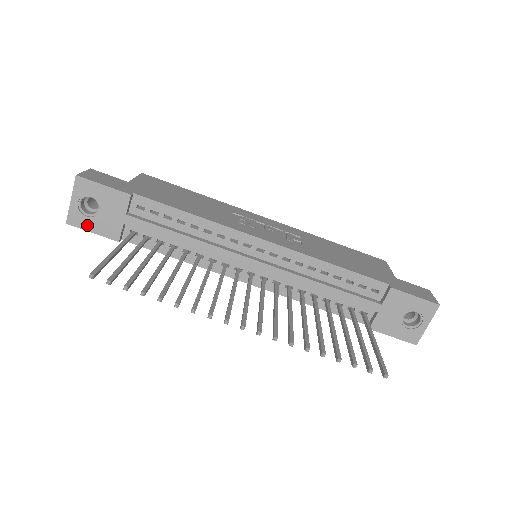
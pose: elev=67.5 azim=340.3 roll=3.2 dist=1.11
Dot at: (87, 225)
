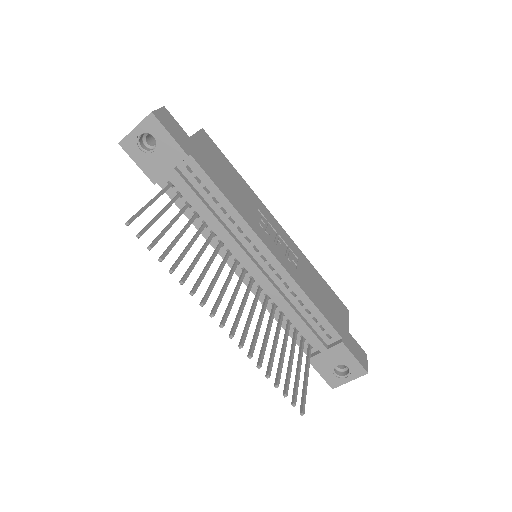
Dot at: (136, 156)
